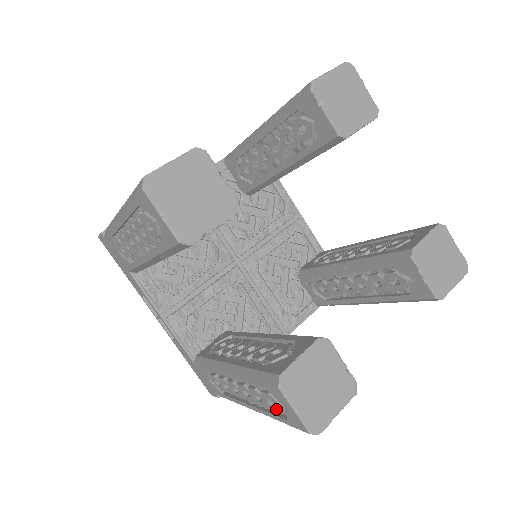
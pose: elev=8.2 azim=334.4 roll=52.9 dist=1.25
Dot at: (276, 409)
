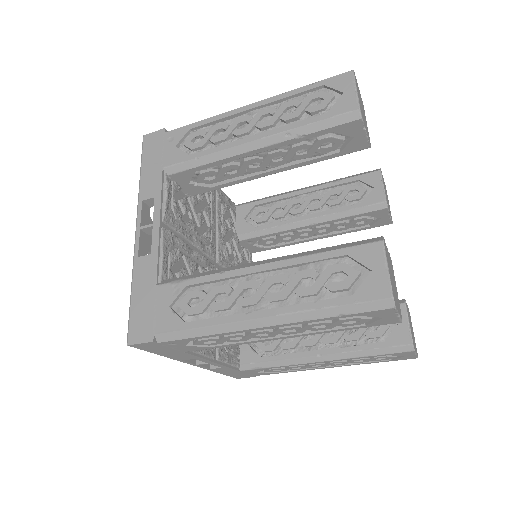
Dot at: (341, 284)
